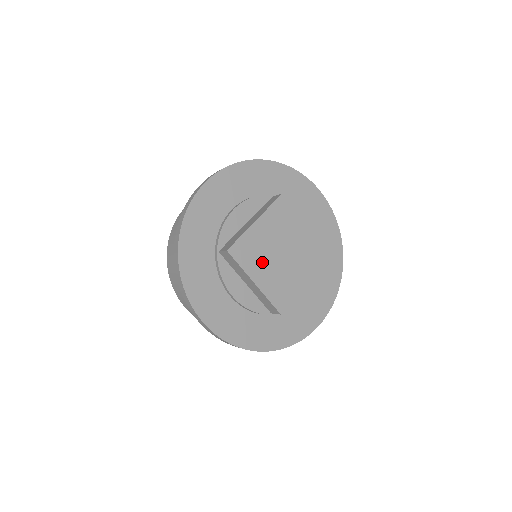
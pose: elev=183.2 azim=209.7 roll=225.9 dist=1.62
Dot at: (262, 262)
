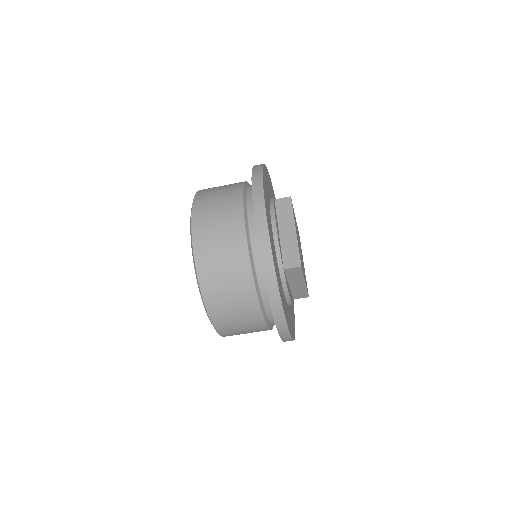
Dot at: occluded
